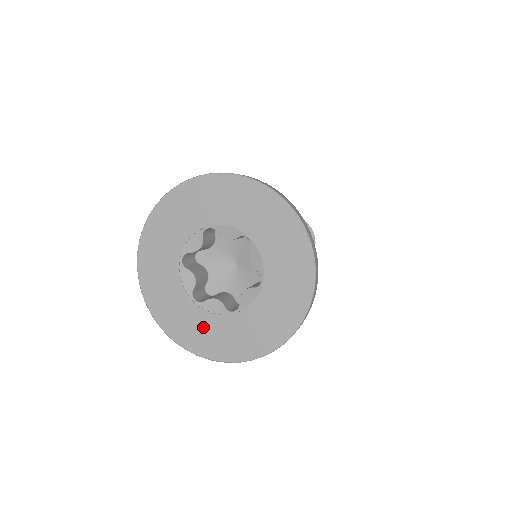
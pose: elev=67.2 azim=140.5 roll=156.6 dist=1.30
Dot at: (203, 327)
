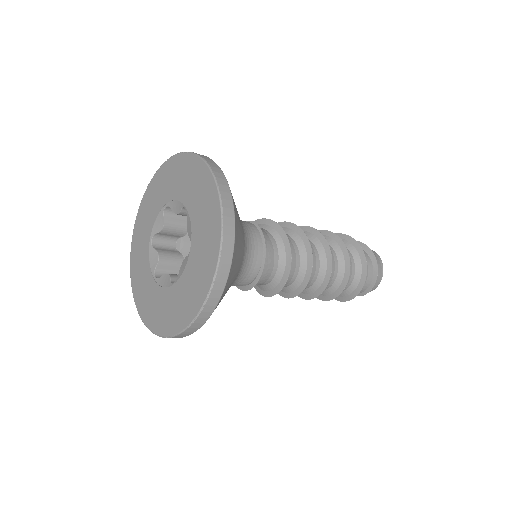
Dot at: (187, 287)
